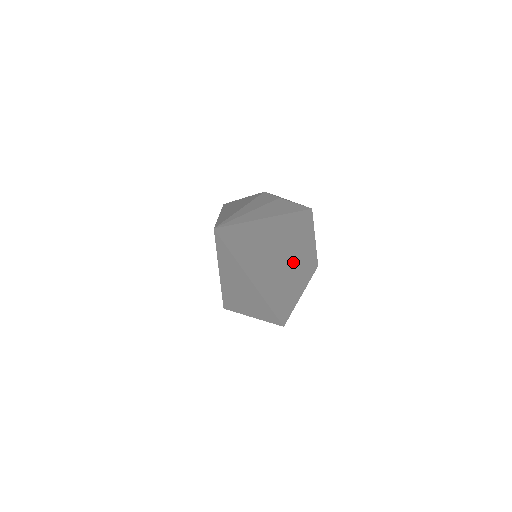
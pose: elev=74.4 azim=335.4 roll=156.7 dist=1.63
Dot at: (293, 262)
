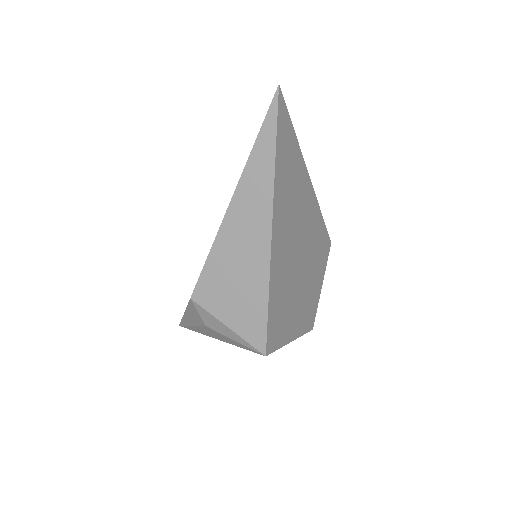
Dot at: (302, 276)
